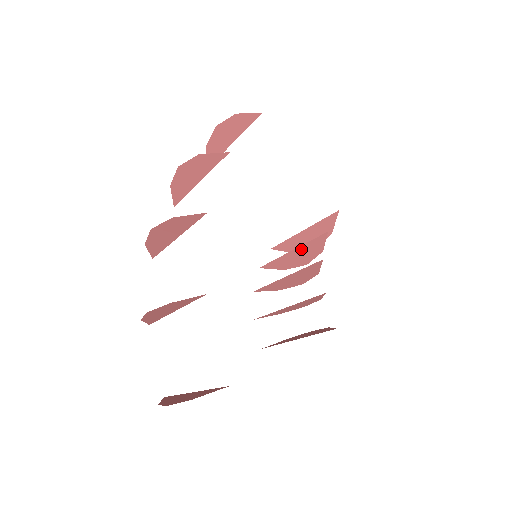
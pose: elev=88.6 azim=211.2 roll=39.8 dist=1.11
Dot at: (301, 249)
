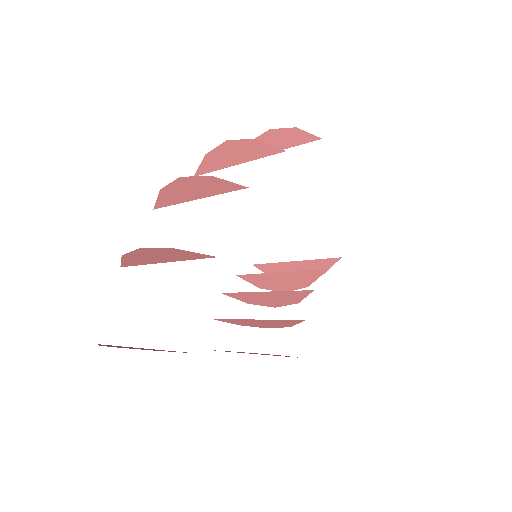
Dot at: (290, 275)
